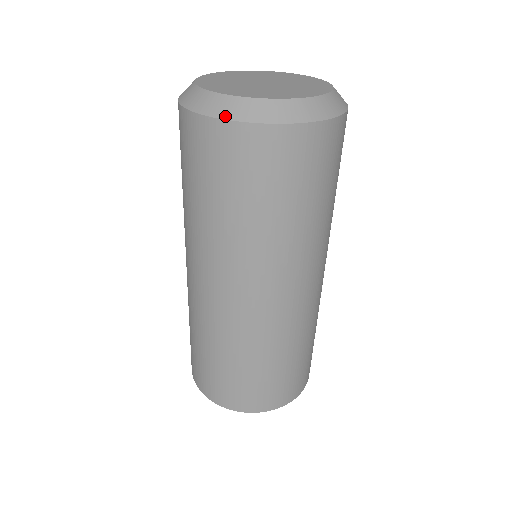
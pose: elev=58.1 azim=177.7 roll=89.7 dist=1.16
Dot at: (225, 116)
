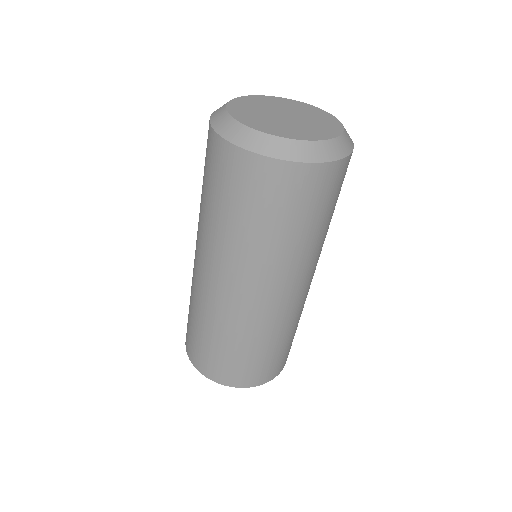
Dot at: (327, 159)
